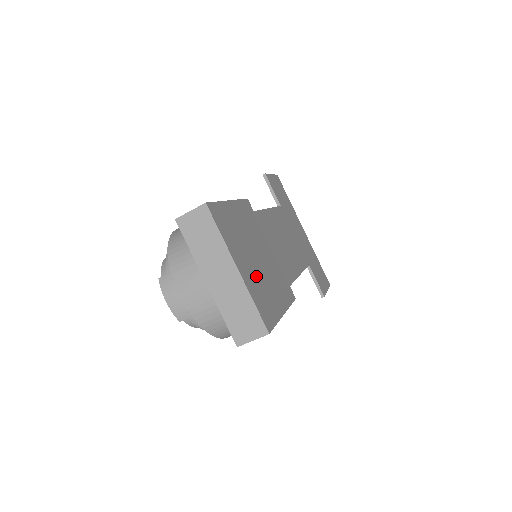
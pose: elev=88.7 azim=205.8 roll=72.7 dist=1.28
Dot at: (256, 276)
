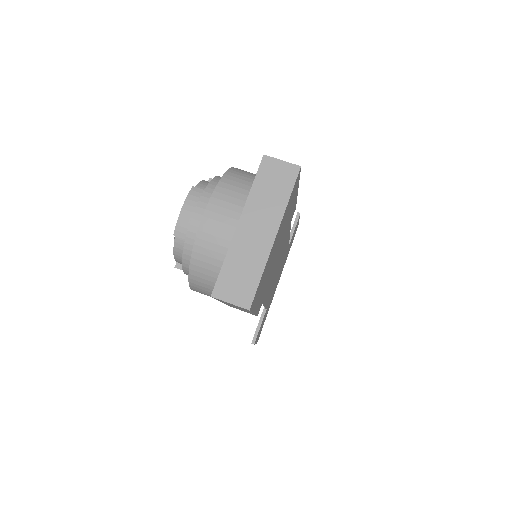
Dot at: occluded
